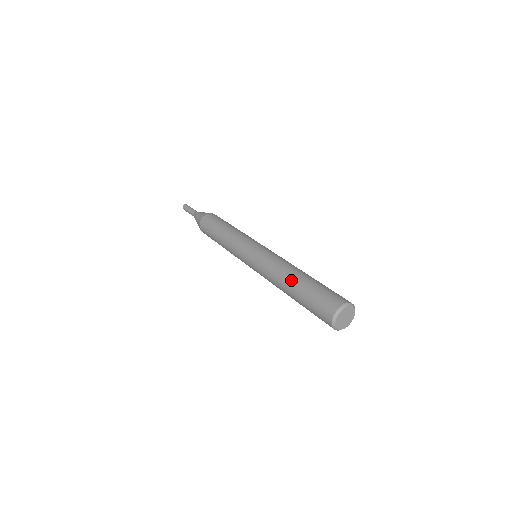
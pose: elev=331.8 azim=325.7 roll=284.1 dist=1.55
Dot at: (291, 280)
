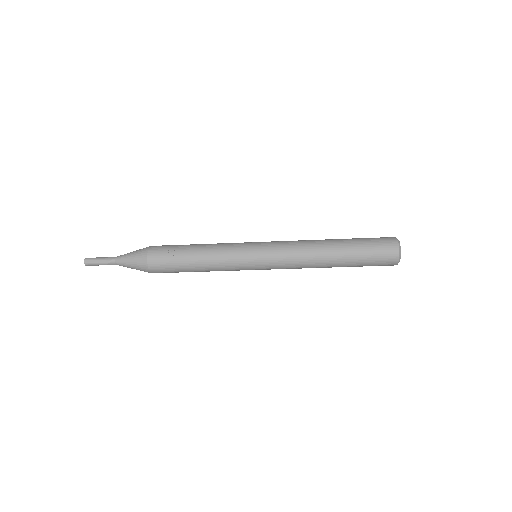
Dot at: (332, 242)
